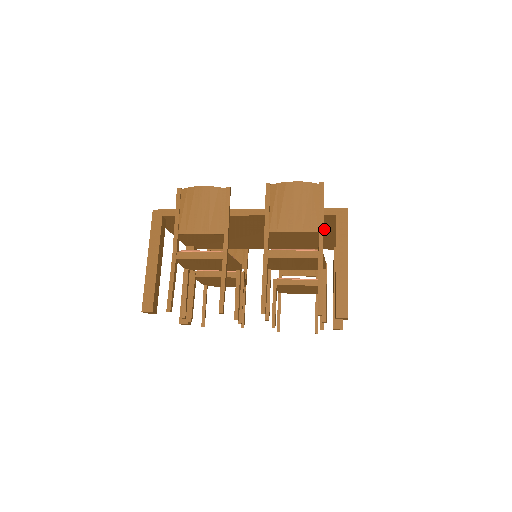
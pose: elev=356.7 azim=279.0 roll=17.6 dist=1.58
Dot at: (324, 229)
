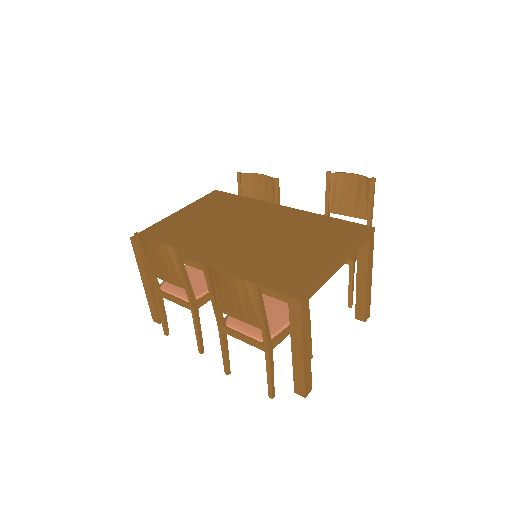
Dot at: occluded
